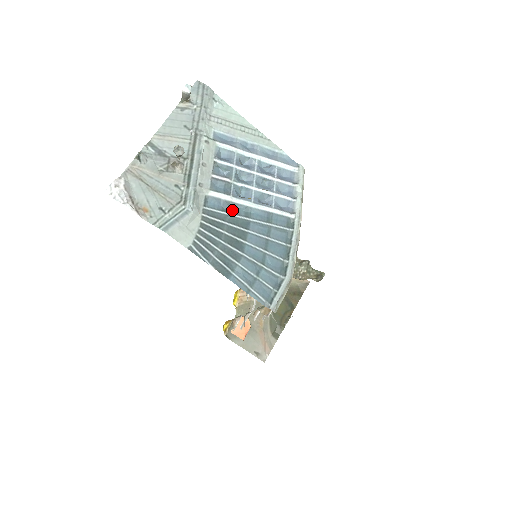
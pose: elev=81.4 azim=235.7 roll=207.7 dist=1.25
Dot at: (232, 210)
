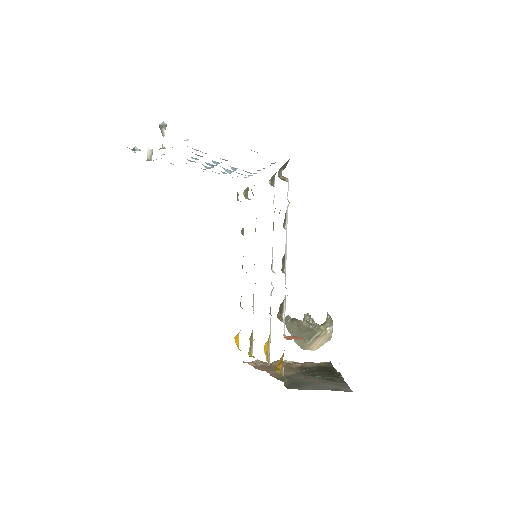
Dot at: occluded
